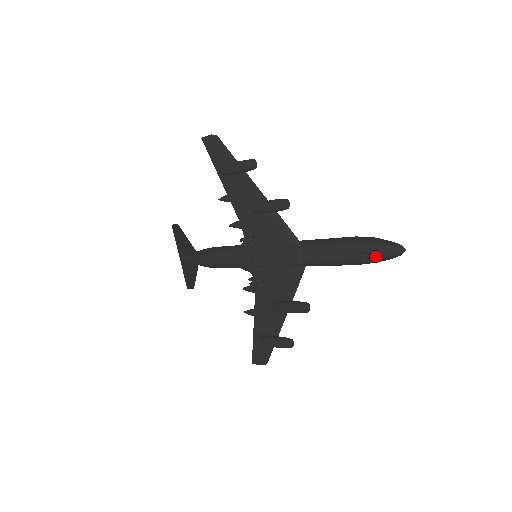
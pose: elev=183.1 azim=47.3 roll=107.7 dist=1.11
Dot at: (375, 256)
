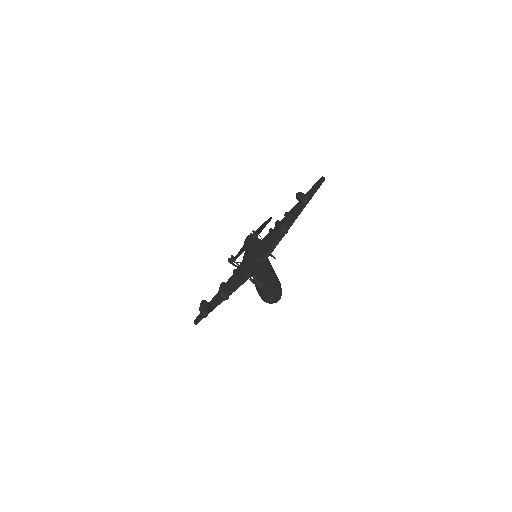
Dot at: (261, 289)
